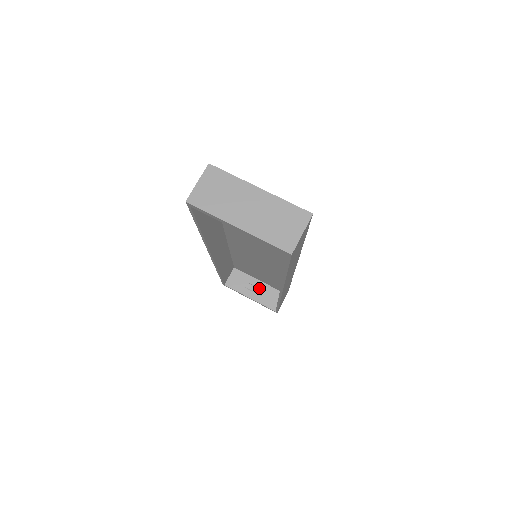
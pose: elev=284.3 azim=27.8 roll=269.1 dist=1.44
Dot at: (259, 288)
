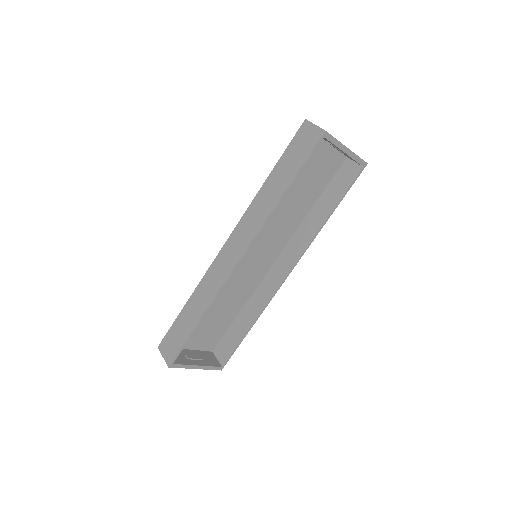
Dot at: (196, 355)
